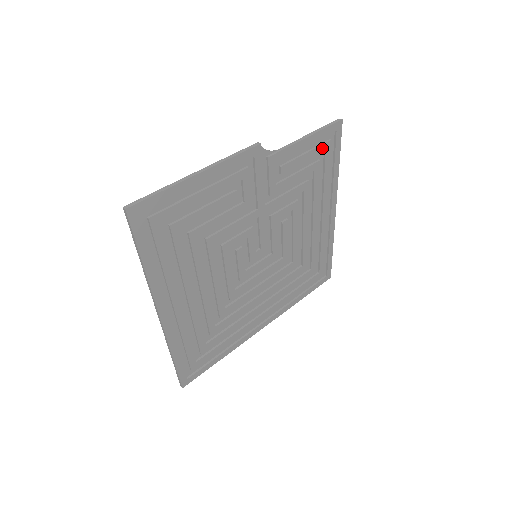
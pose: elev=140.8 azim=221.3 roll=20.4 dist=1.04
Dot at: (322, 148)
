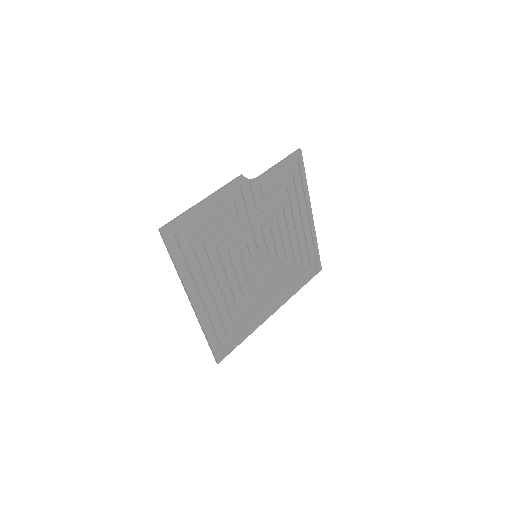
Dot at: (290, 171)
